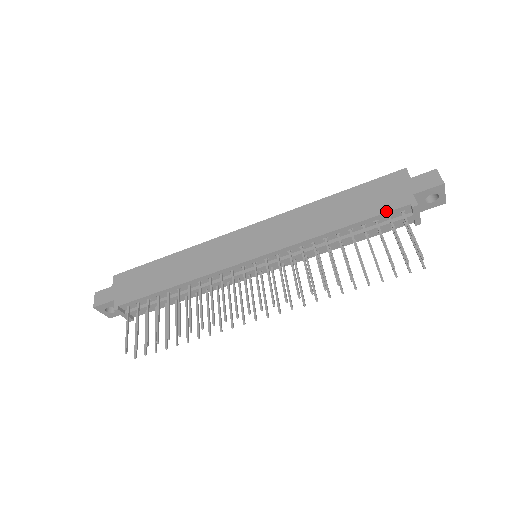
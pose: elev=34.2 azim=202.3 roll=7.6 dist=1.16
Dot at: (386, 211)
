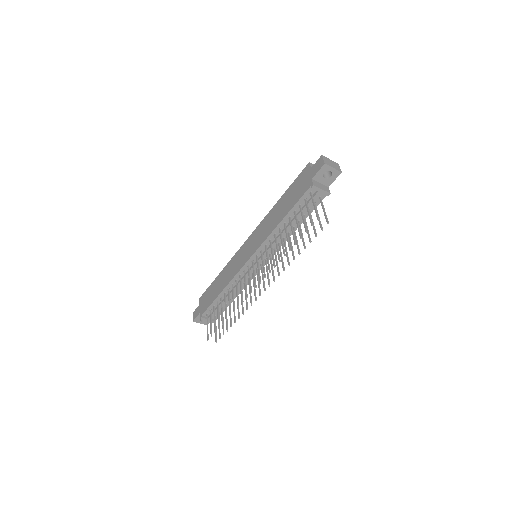
Dot at: (300, 197)
